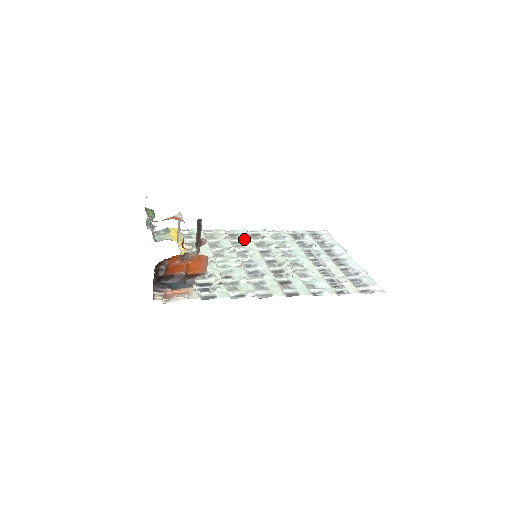
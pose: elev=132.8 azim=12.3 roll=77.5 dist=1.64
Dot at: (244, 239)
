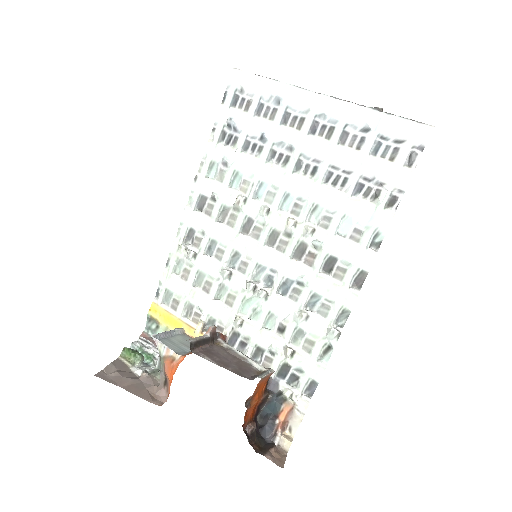
Dot at: (207, 232)
